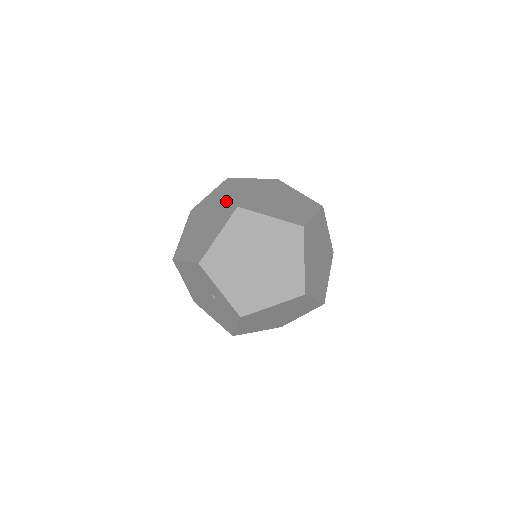
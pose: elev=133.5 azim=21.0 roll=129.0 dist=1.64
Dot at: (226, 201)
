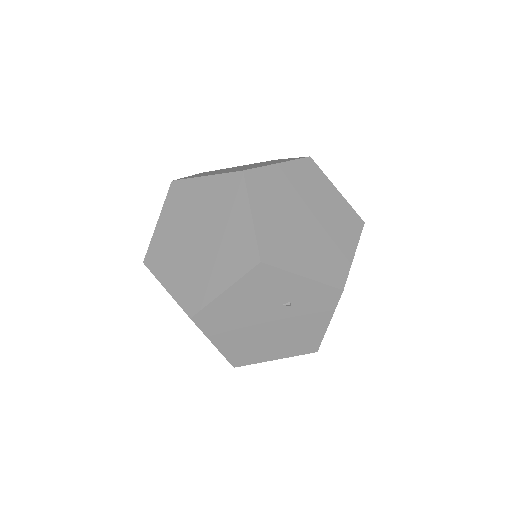
Dot at: (209, 189)
